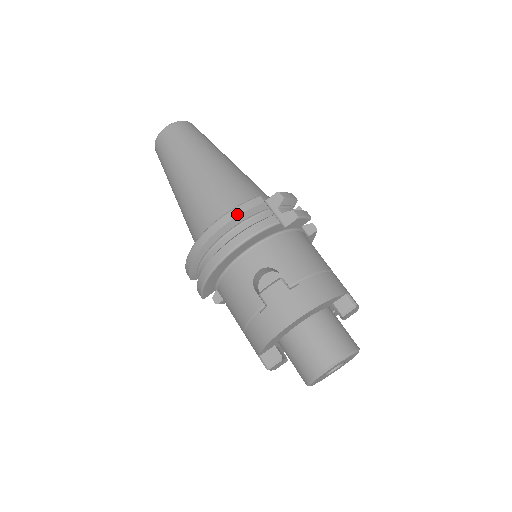
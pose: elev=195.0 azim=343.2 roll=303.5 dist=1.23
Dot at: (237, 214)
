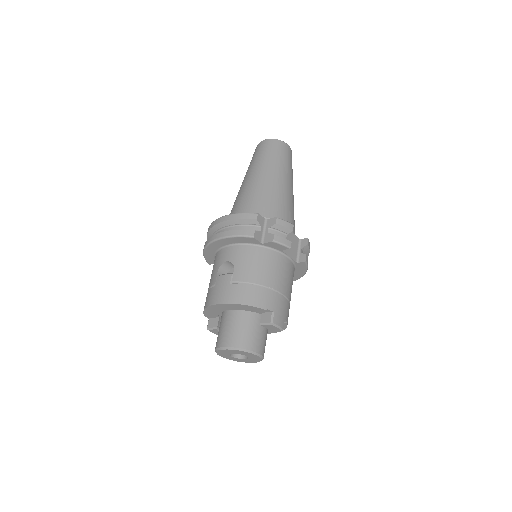
Dot at: (234, 218)
